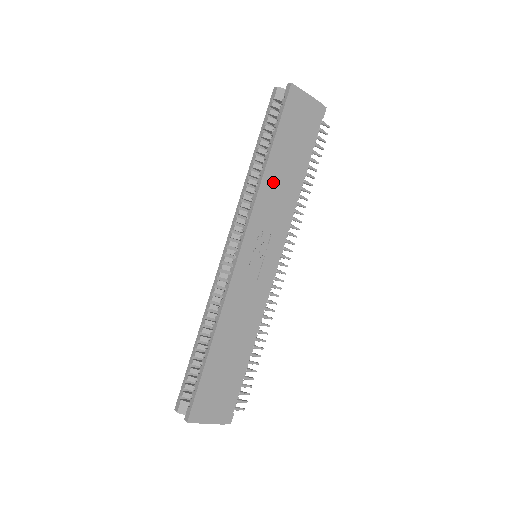
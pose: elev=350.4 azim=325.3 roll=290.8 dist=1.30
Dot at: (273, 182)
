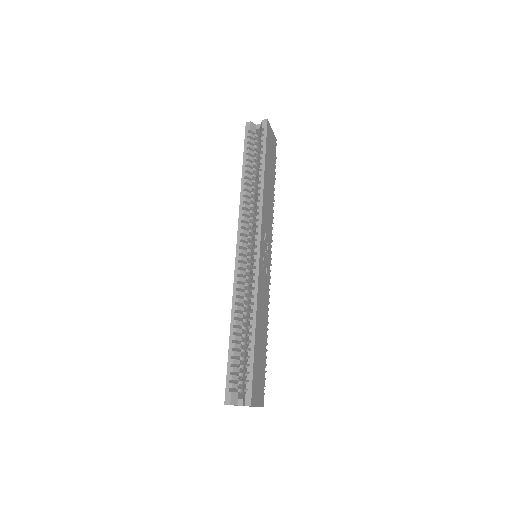
Dot at: (266, 193)
